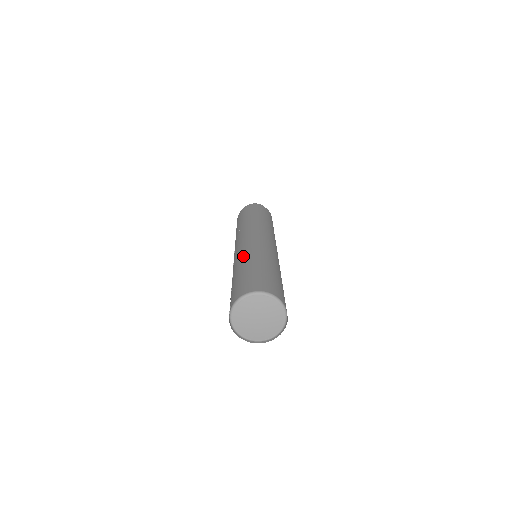
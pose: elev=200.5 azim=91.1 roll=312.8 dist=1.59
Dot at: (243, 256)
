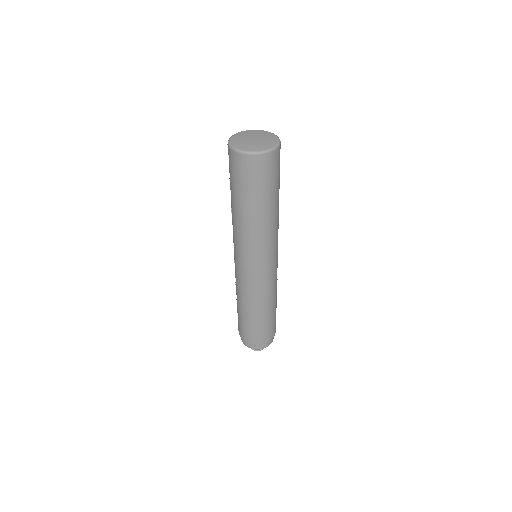
Dot at: occluded
